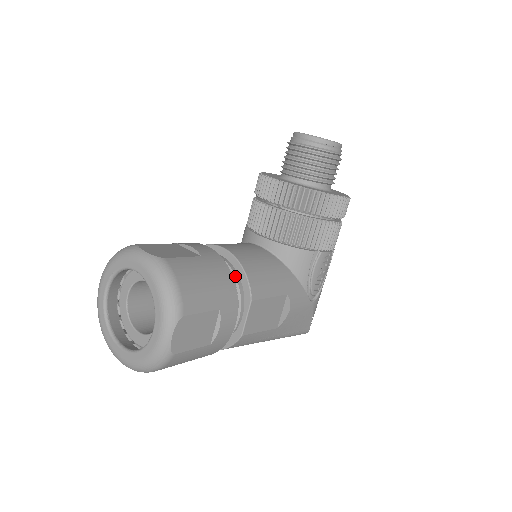
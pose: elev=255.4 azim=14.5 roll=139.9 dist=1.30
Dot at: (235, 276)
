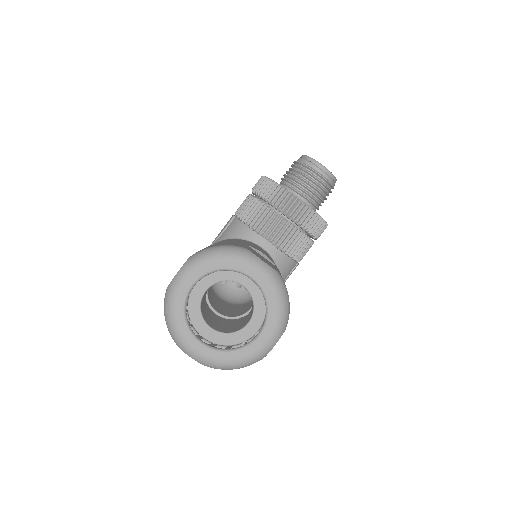
Dot at: occluded
